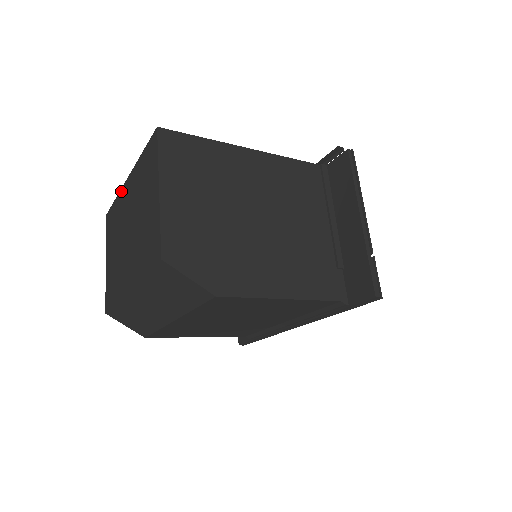
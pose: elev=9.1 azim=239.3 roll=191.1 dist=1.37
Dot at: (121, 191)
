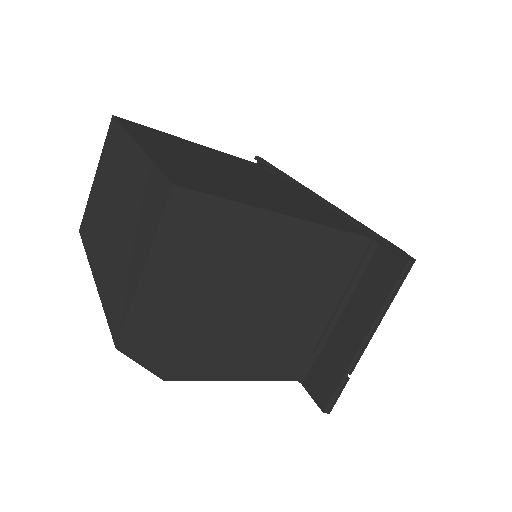
Dot at: (127, 138)
